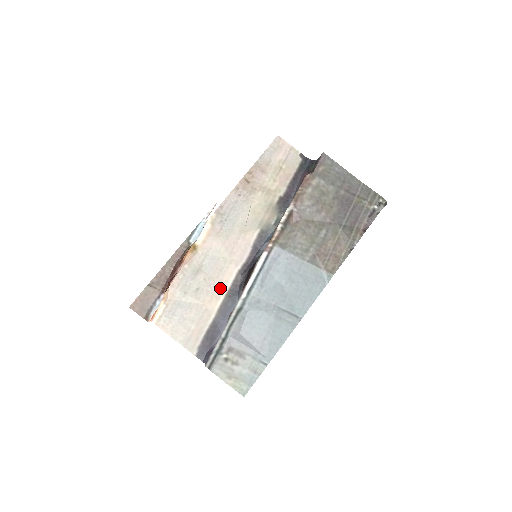
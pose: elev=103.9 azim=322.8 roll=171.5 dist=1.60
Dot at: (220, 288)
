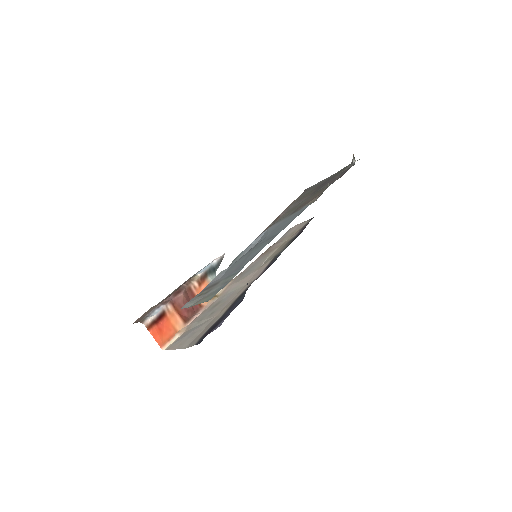
Dot at: (232, 300)
